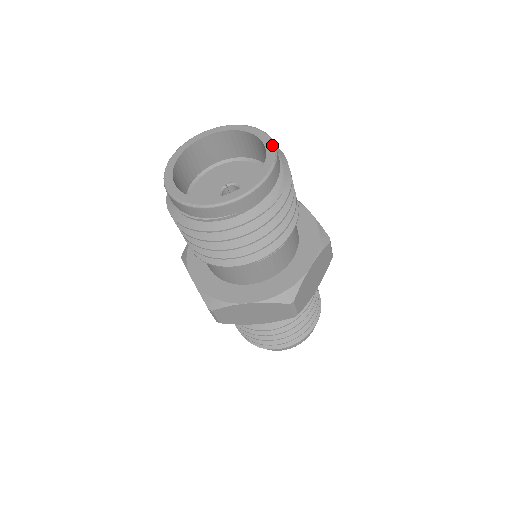
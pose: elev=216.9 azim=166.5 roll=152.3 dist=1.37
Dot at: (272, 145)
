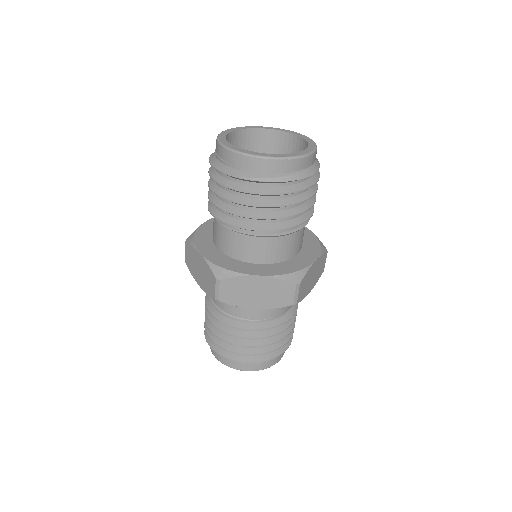
Dot at: (303, 154)
